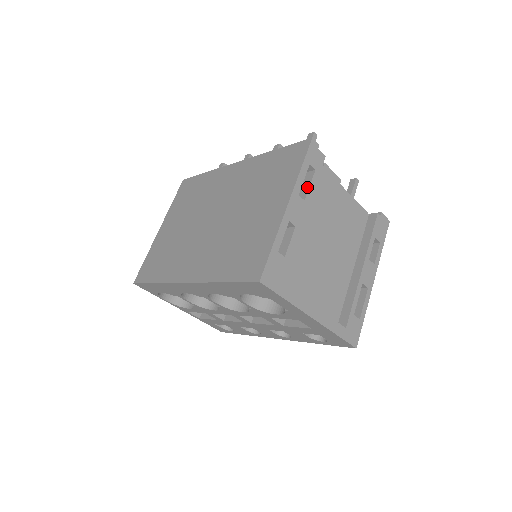
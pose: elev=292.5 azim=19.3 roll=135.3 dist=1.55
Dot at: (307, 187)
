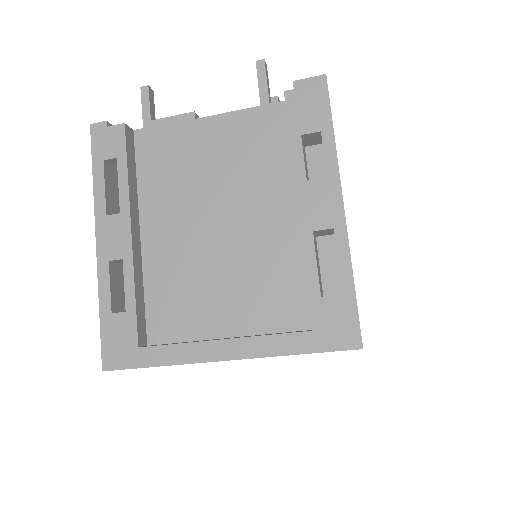
Dot at: (120, 190)
